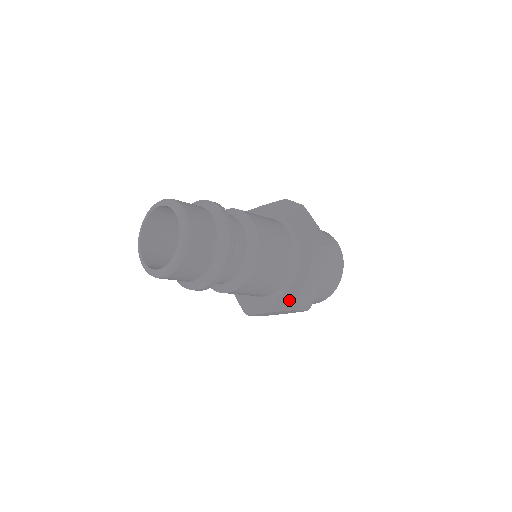
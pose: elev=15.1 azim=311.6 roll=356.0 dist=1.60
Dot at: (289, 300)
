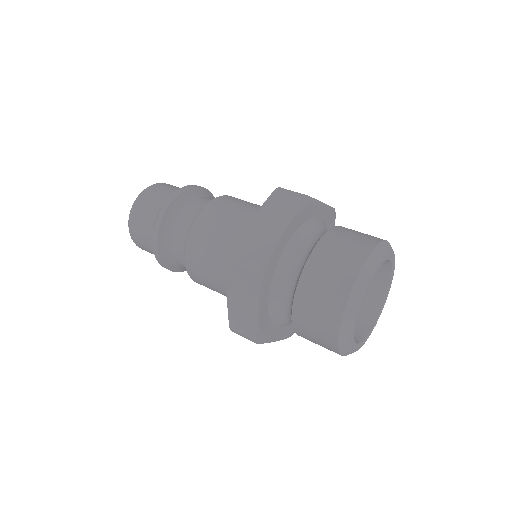
Dot at: occluded
